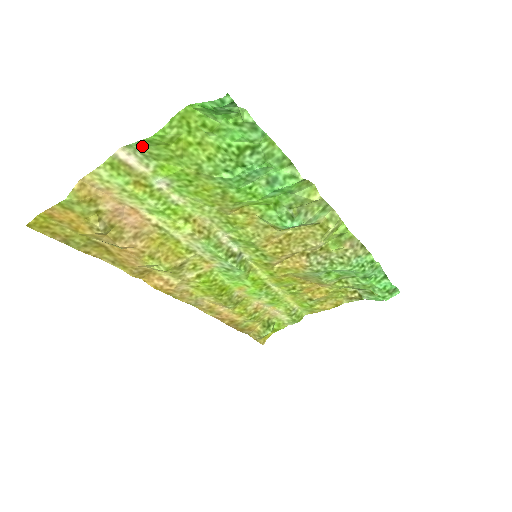
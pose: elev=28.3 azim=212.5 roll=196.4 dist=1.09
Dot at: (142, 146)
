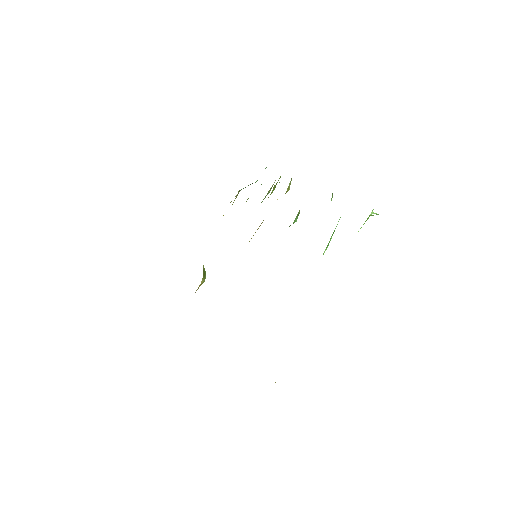
Dot at: occluded
